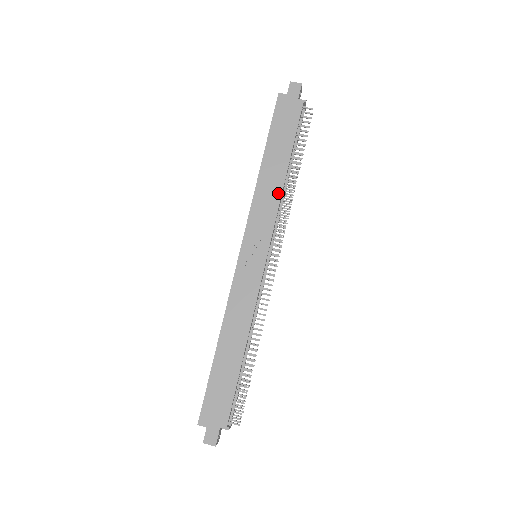
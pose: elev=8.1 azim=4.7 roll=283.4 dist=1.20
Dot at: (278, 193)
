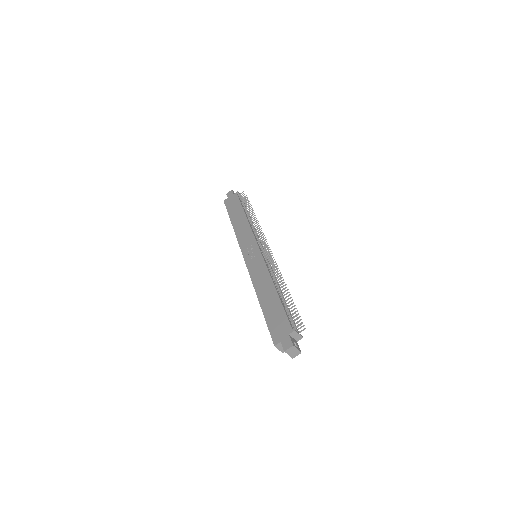
Dot at: (247, 225)
